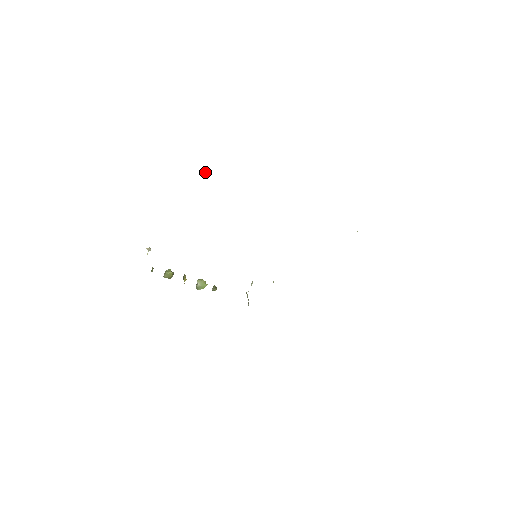
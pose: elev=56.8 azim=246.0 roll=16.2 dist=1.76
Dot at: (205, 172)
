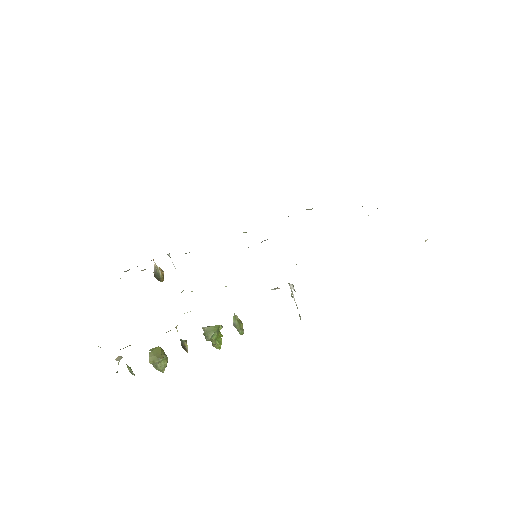
Dot at: (158, 268)
